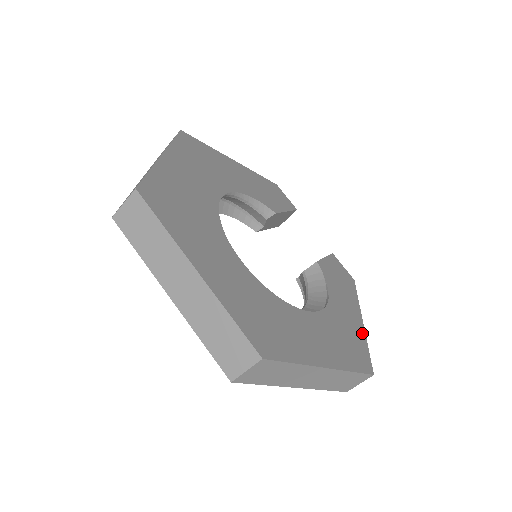
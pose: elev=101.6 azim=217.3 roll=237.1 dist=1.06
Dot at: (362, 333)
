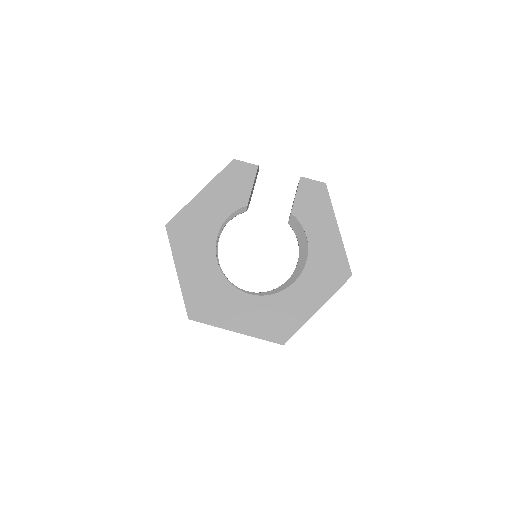
Dot at: (339, 244)
